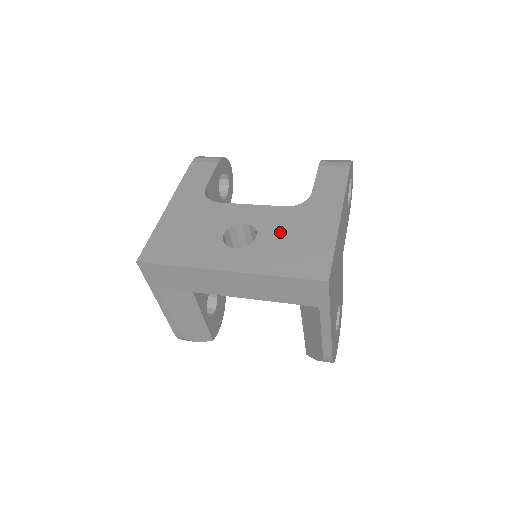
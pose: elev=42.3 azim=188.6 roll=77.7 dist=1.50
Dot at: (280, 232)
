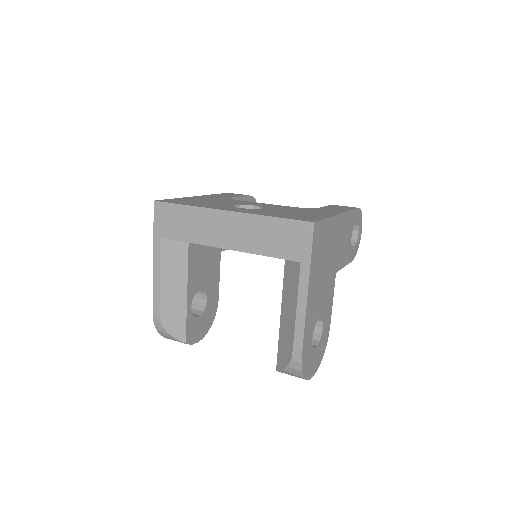
Dot at: (283, 210)
